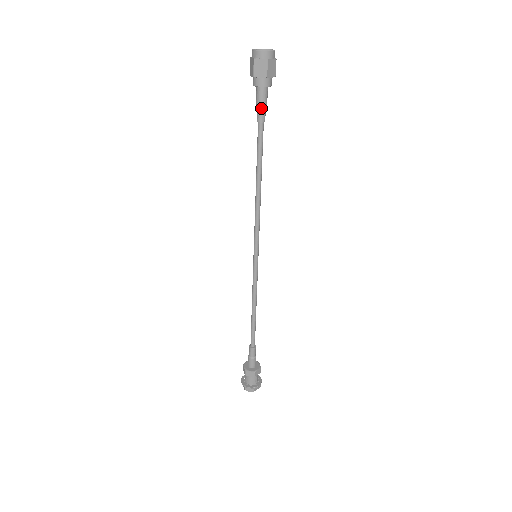
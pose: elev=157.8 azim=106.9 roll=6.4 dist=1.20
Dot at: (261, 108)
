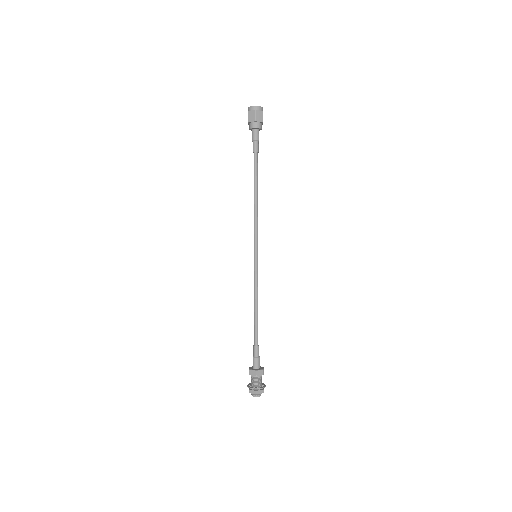
Dot at: (254, 142)
